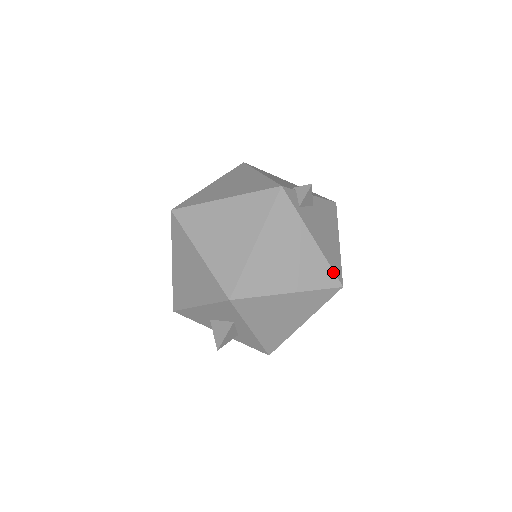
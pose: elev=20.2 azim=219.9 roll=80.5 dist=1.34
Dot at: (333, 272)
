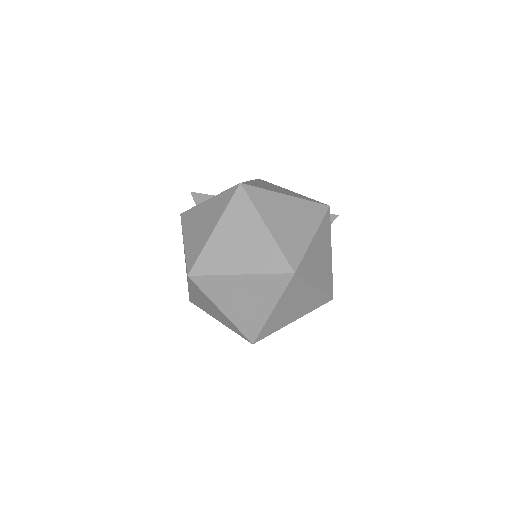
Dot at: occluded
